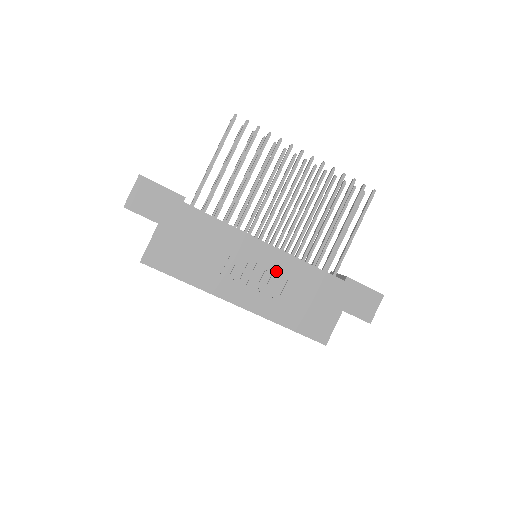
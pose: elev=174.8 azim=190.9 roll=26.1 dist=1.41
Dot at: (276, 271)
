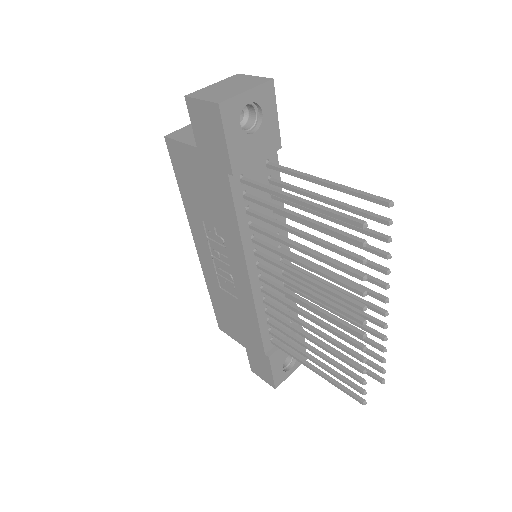
Dot at: (236, 287)
